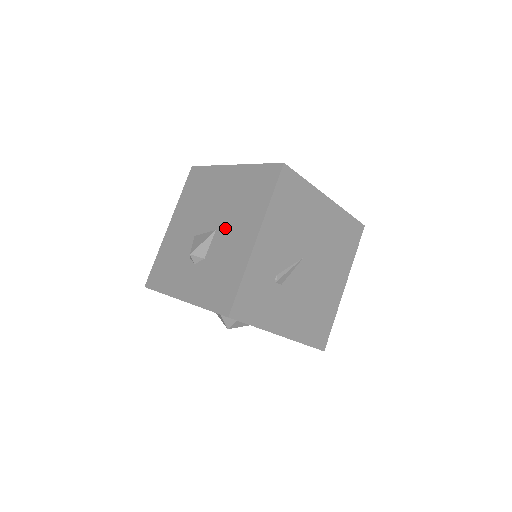
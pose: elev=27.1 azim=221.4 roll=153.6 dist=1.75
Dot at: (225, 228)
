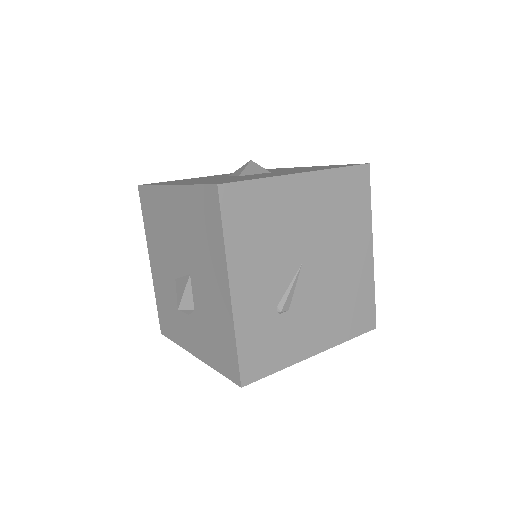
Dot at: (197, 273)
